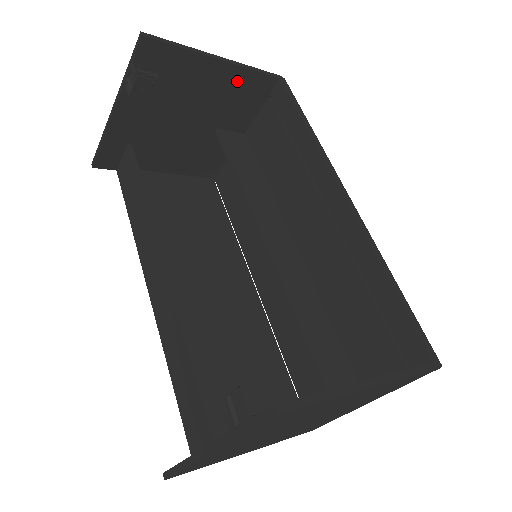
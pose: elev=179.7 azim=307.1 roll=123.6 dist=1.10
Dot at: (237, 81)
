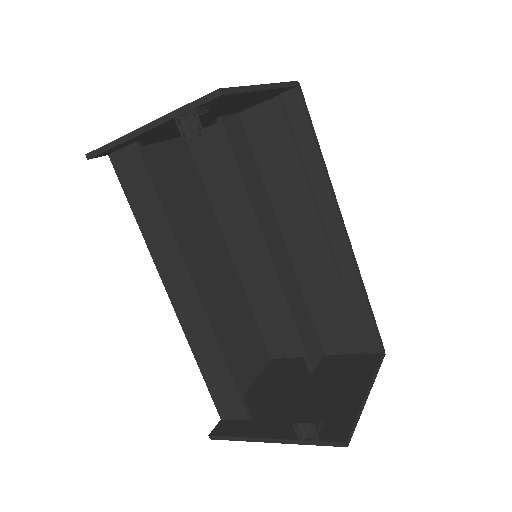
Dot at: (265, 94)
